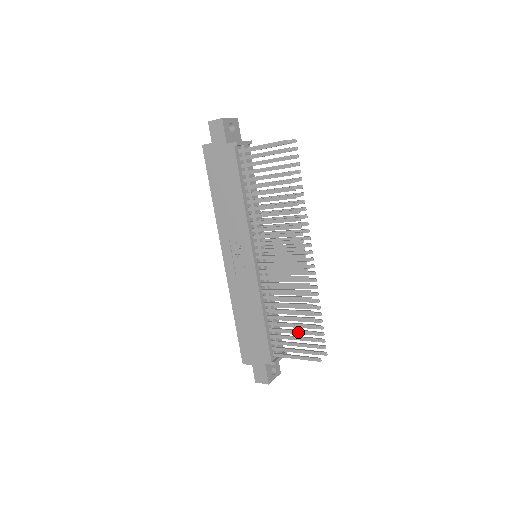
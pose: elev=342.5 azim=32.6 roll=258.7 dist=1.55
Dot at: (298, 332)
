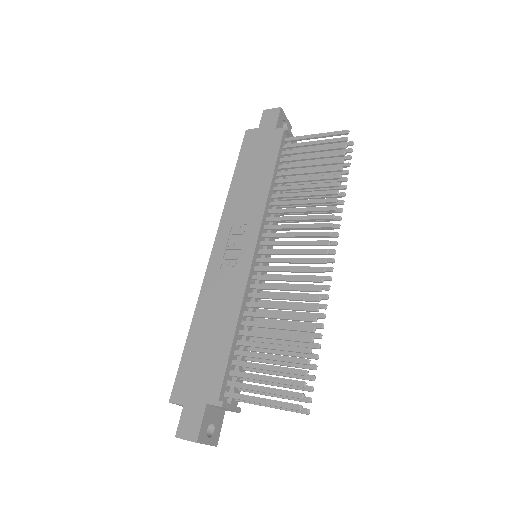
Dot at: (280, 358)
